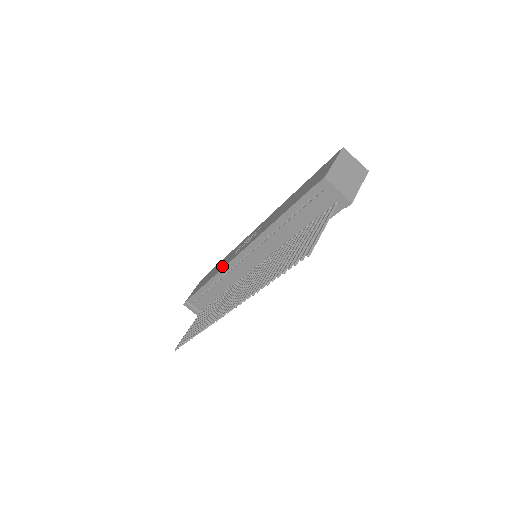
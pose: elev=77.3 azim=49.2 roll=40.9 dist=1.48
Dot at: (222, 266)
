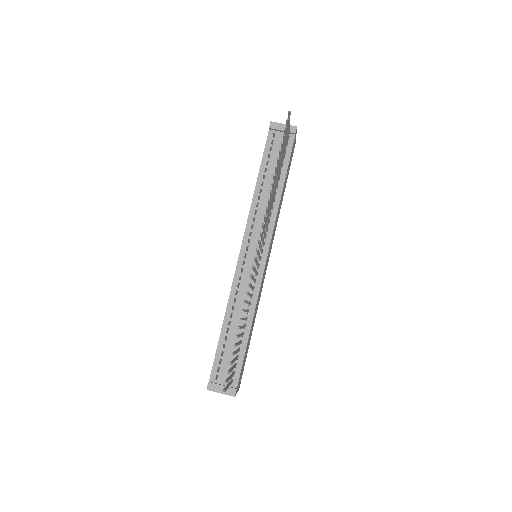
Dot at: occluded
